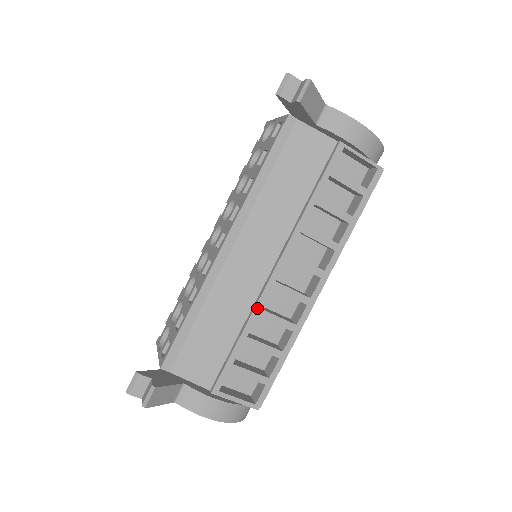
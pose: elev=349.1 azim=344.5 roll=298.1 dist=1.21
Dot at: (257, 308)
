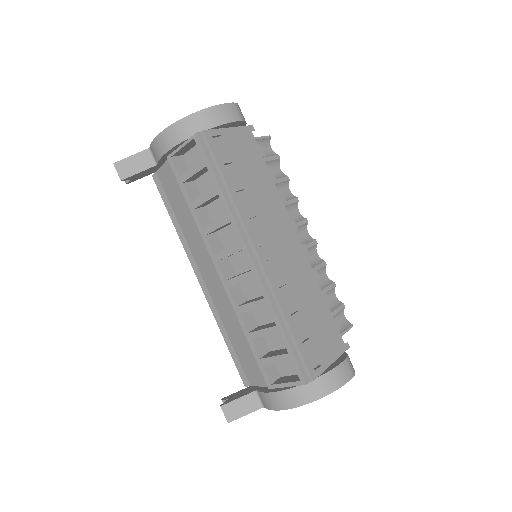
Dot at: (235, 308)
